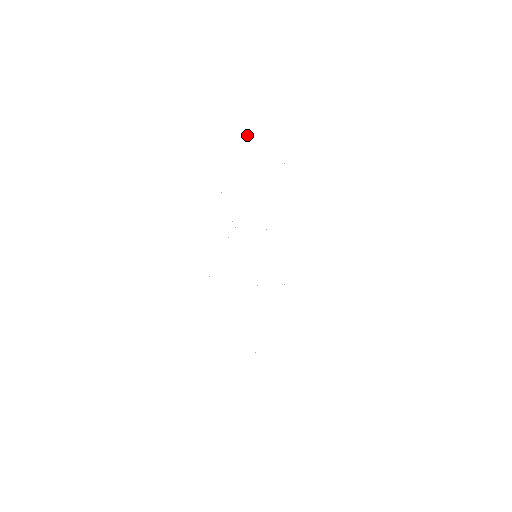
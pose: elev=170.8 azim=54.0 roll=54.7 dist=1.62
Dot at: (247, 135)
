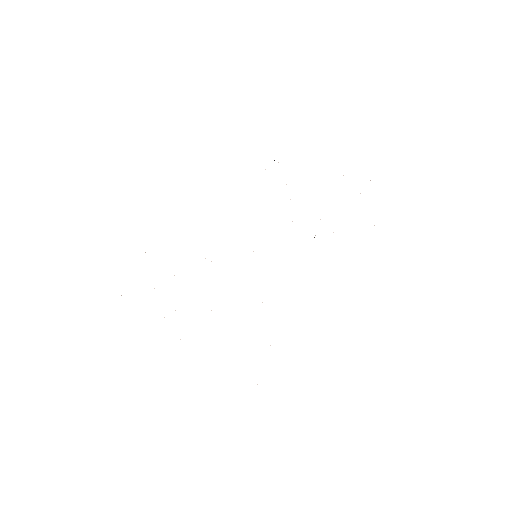
Dot at: occluded
